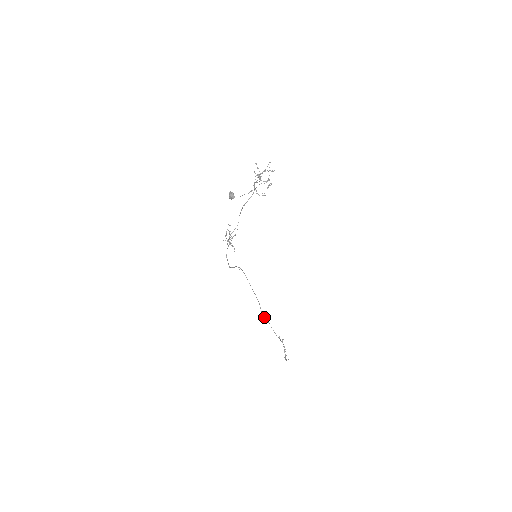
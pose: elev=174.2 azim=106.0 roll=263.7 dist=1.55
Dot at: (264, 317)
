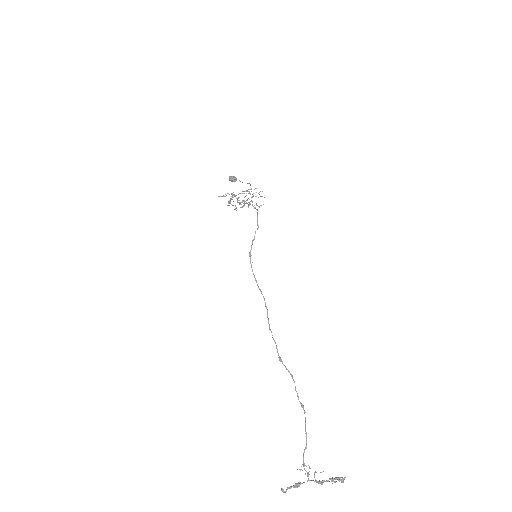
Dot at: (284, 365)
